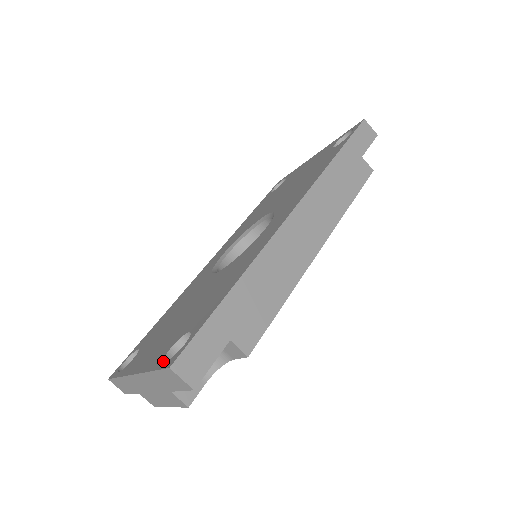
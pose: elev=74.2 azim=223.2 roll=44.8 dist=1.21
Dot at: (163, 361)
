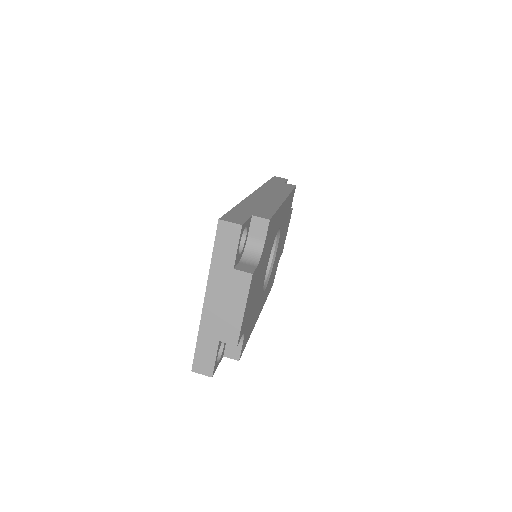
Dot at: occluded
